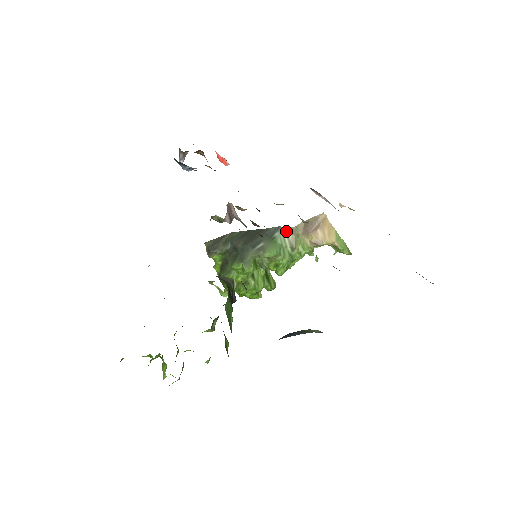
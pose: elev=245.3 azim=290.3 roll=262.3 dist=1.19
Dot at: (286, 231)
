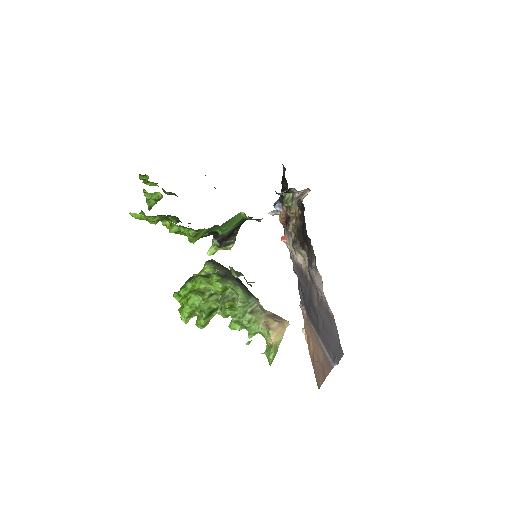
Dot at: (259, 305)
